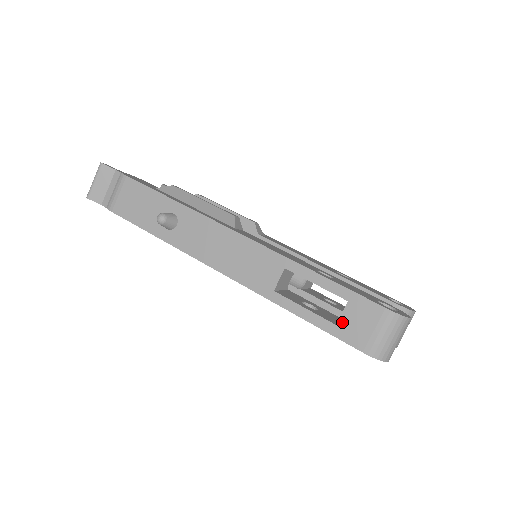
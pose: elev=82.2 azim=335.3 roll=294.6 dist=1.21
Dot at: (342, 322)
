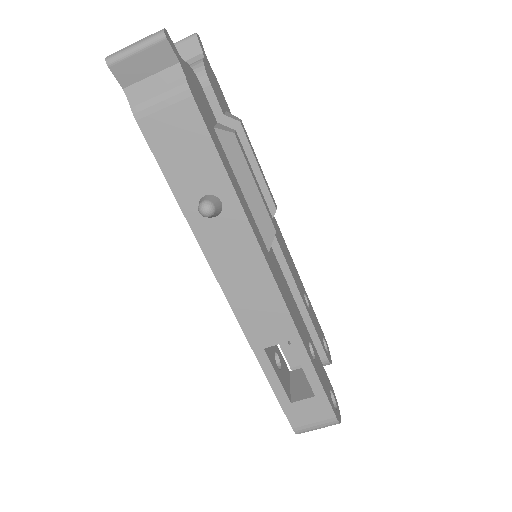
Dot at: (297, 404)
